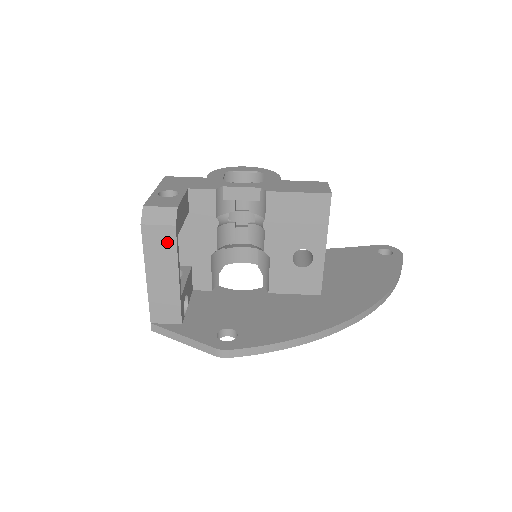
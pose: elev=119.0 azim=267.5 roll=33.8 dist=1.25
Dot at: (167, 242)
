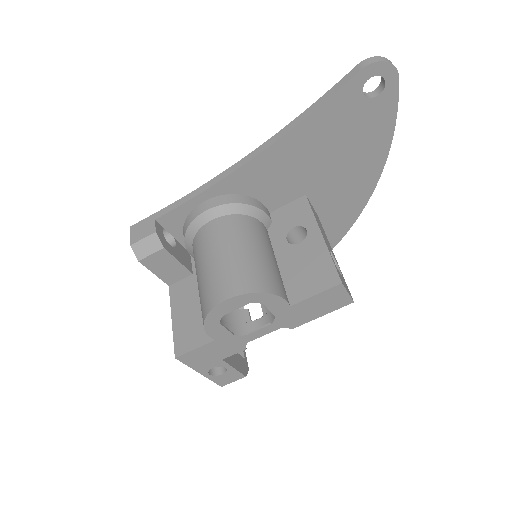
Dot at: occluded
